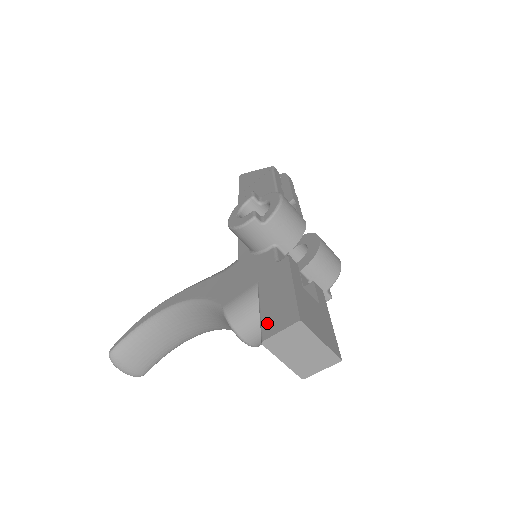
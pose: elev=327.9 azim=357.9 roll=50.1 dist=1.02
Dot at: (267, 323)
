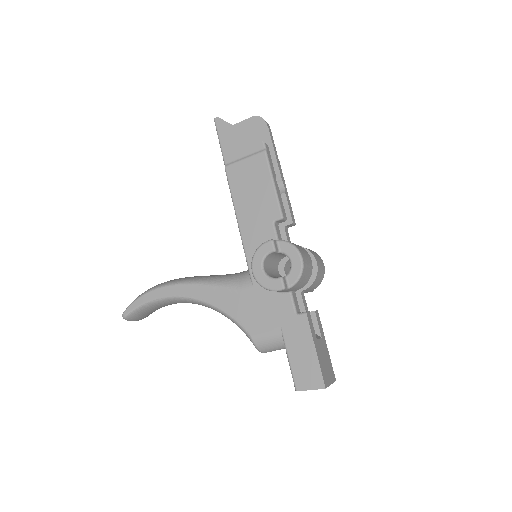
Dot at: (298, 377)
